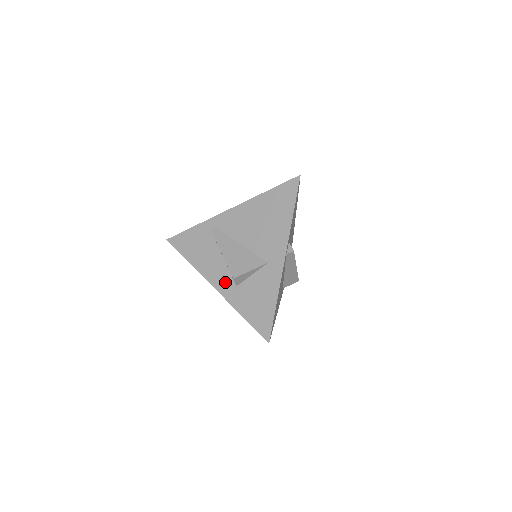
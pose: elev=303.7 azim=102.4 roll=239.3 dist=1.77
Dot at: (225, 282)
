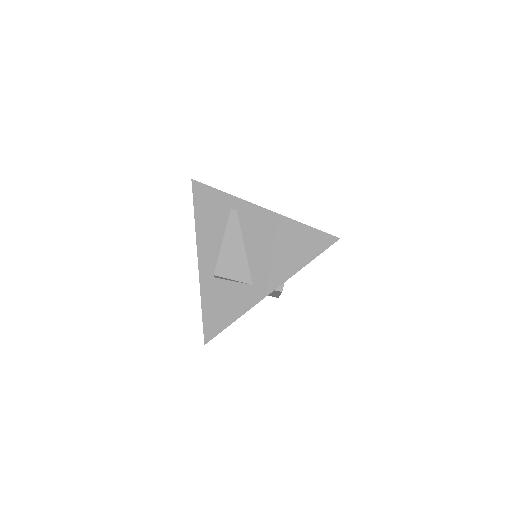
Dot at: (209, 265)
